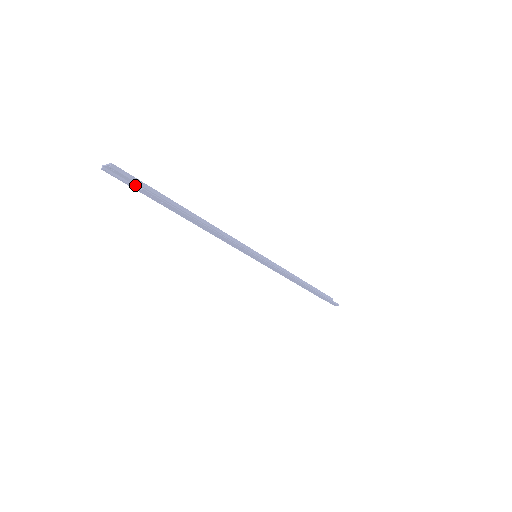
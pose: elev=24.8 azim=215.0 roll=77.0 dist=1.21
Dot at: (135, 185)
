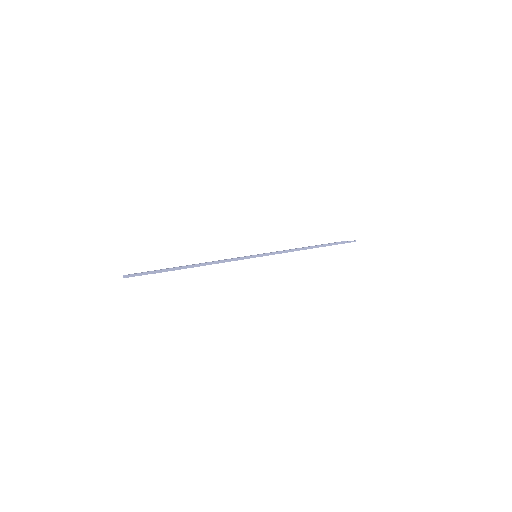
Dot at: occluded
